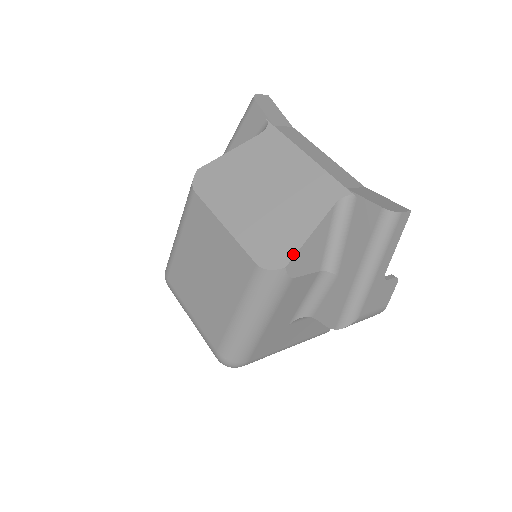
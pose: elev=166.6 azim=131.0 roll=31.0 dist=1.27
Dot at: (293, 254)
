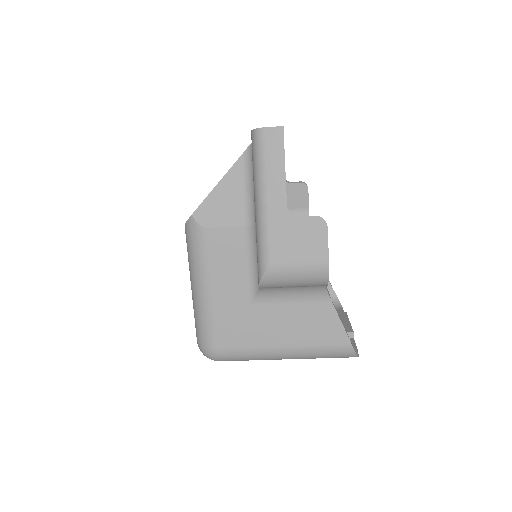
Dot at: (201, 203)
